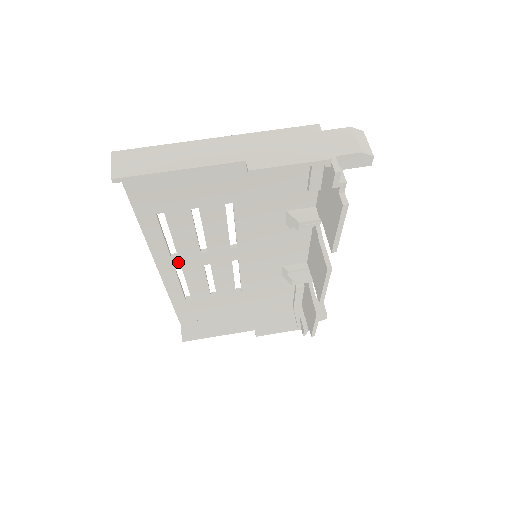
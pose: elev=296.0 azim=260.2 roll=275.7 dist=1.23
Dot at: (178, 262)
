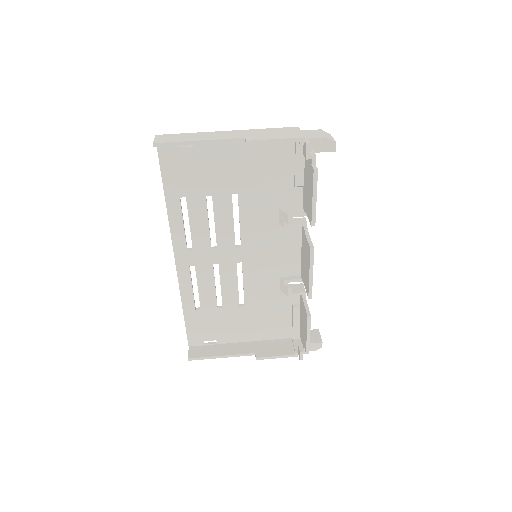
Dot at: (192, 257)
